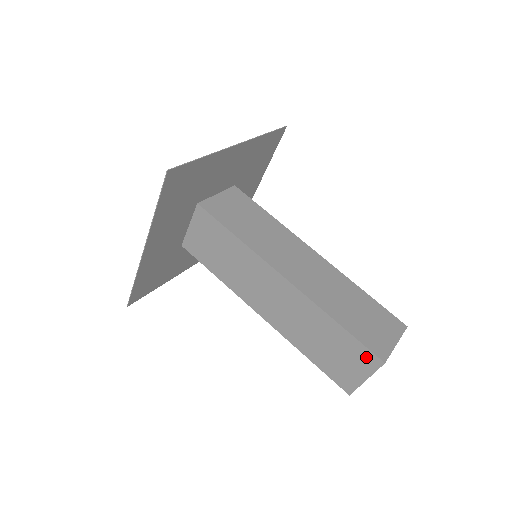
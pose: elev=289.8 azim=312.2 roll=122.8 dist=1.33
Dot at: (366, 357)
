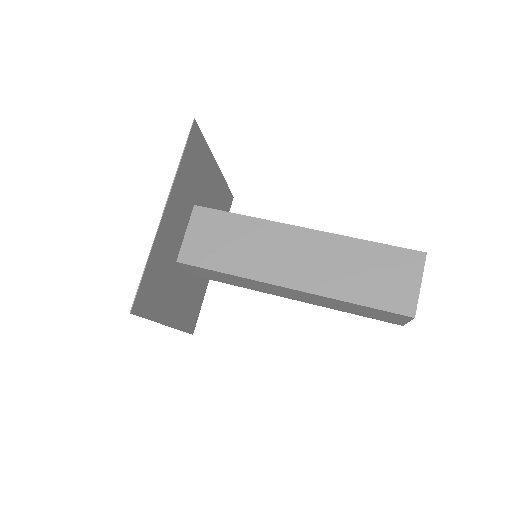
Dot at: (409, 258)
